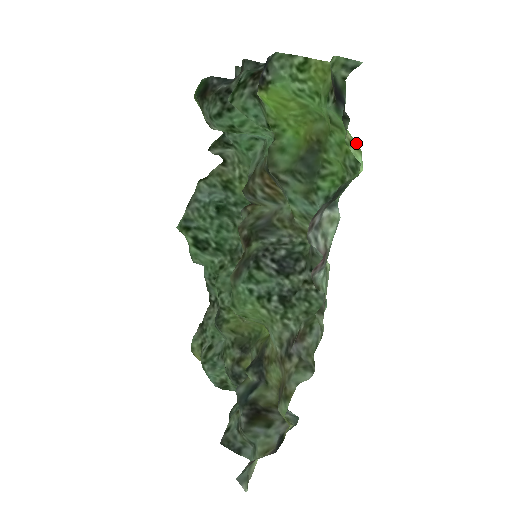
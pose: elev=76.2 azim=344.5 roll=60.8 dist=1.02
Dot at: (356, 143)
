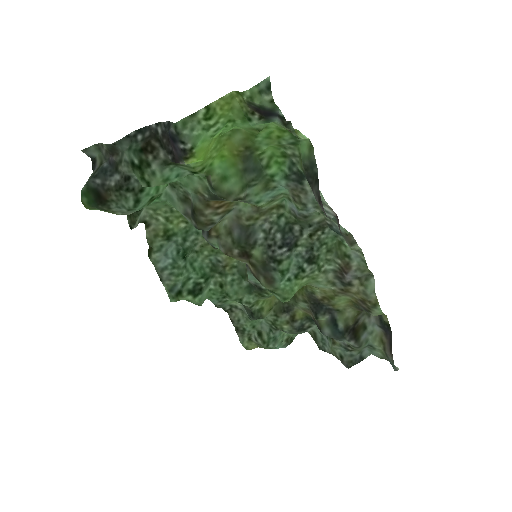
Dot at: occluded
